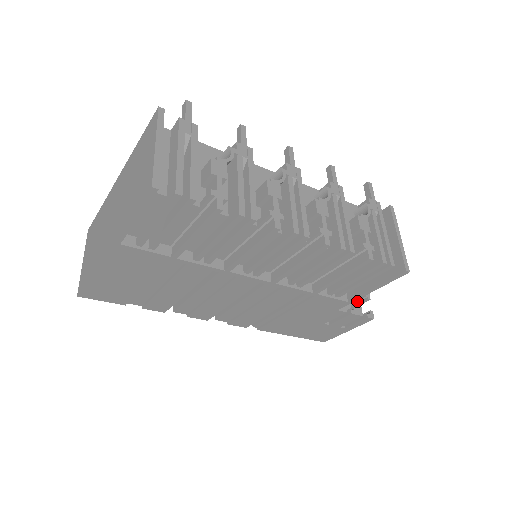
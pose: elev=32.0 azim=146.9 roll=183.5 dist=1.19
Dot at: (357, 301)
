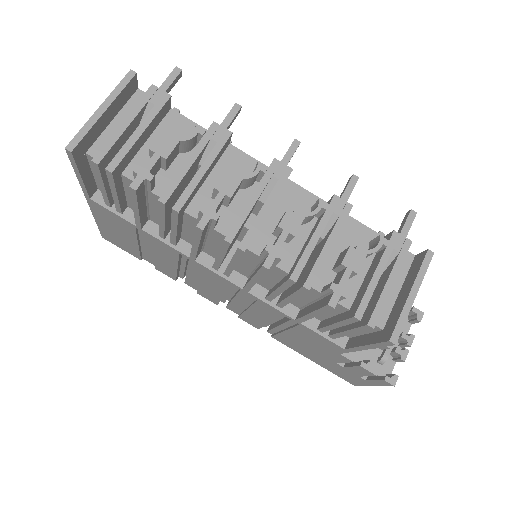
Dot at: (386, 355)
